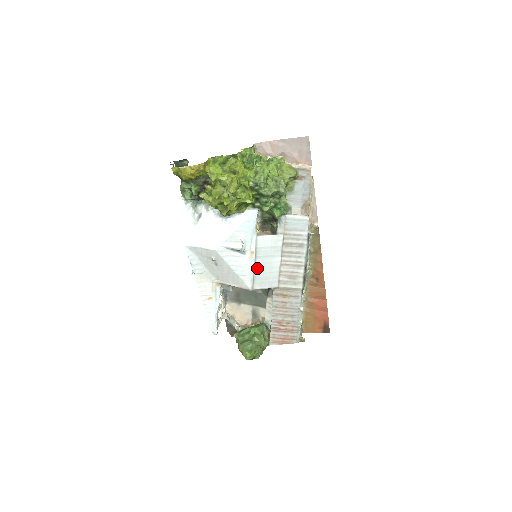
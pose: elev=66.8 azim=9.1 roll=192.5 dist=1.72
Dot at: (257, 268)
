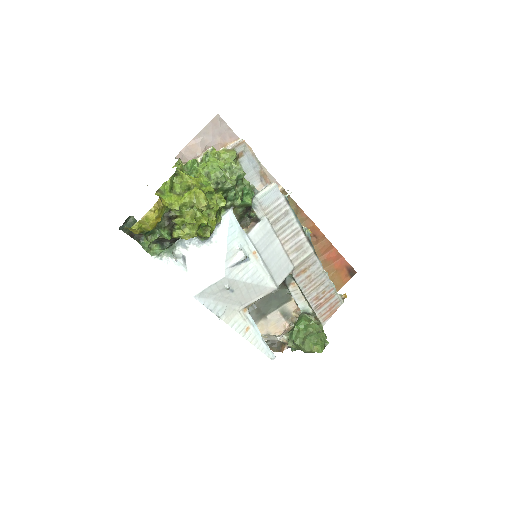
Dot at: (267, 264)
